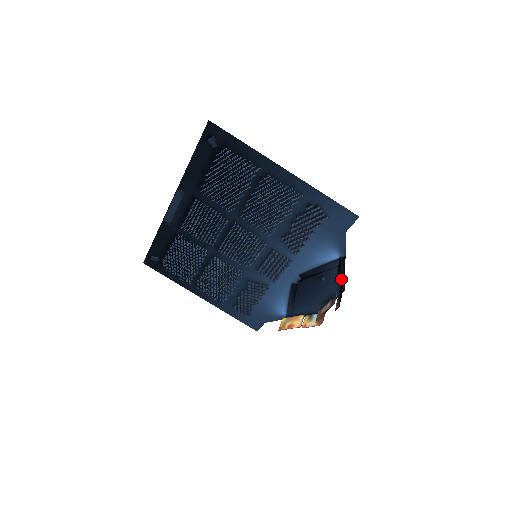
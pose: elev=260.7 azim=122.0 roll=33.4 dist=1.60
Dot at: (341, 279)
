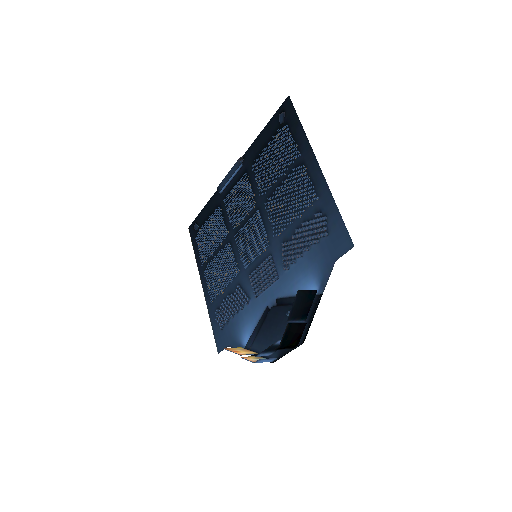
Dot at: (306, 323)
